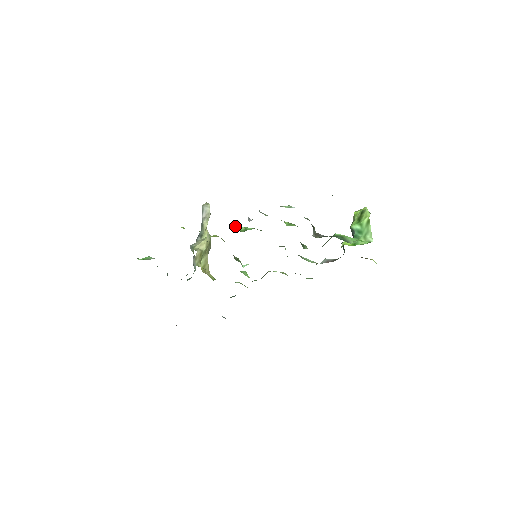
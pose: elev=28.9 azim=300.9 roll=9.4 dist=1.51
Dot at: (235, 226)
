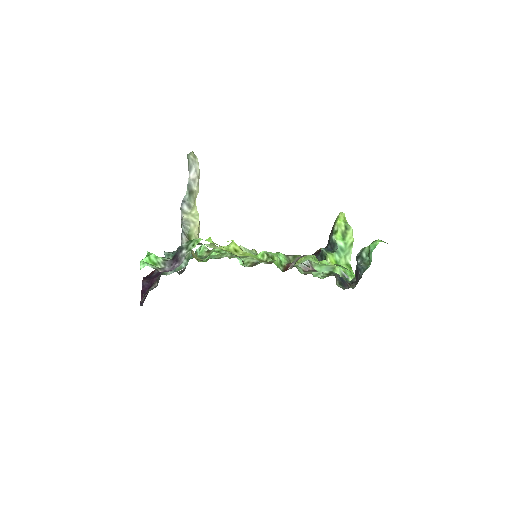
Dot at: (271, 256)
